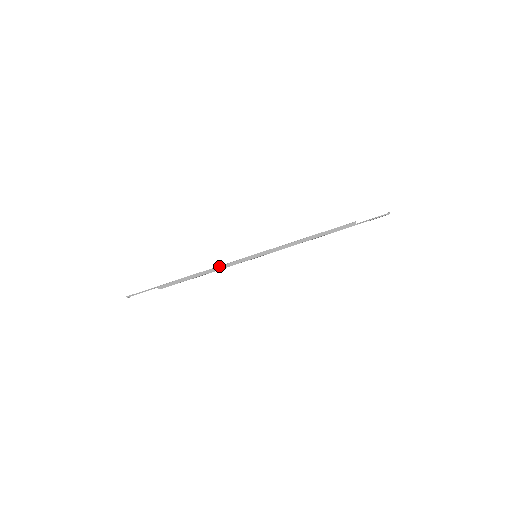
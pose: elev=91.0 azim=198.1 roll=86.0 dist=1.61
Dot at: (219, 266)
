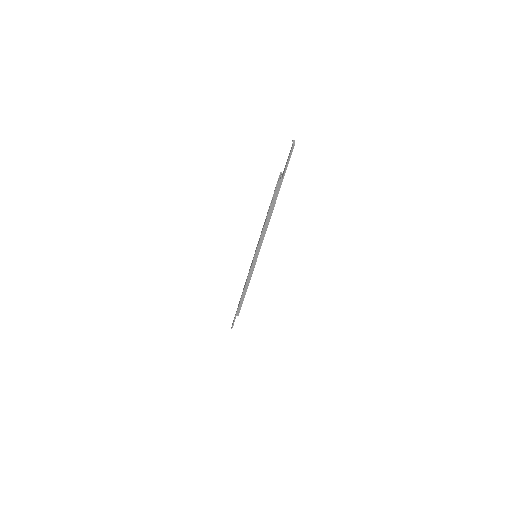
Dot at: (246, 282)
